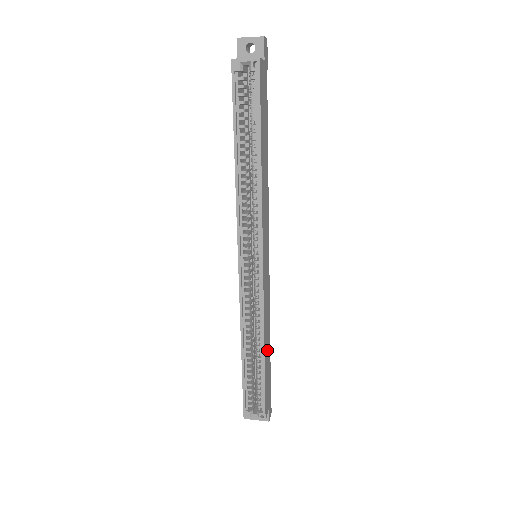
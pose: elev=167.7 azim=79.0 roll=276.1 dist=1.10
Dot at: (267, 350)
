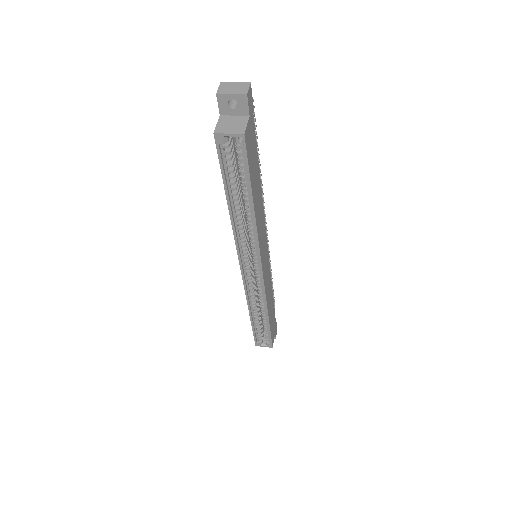
Dot at: (271, 308)
